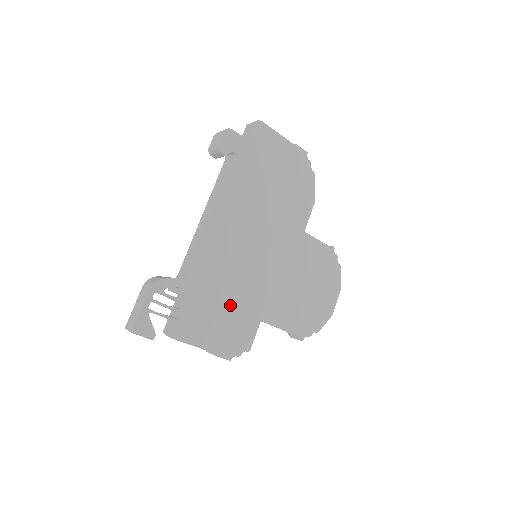
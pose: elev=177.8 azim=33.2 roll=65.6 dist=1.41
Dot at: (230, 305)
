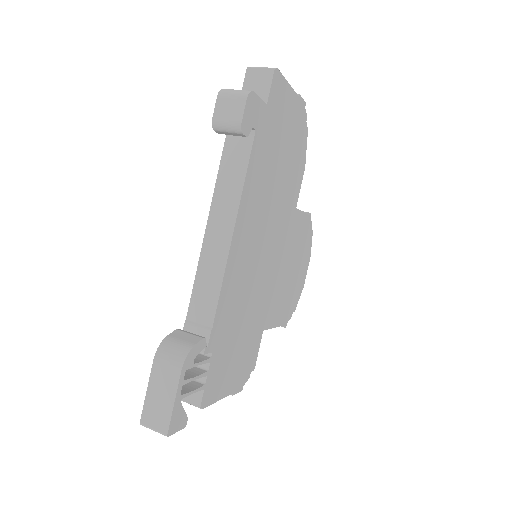
Dot at: (244, 332)
